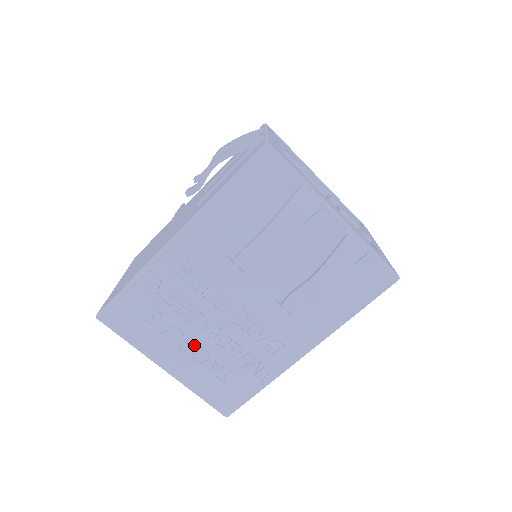
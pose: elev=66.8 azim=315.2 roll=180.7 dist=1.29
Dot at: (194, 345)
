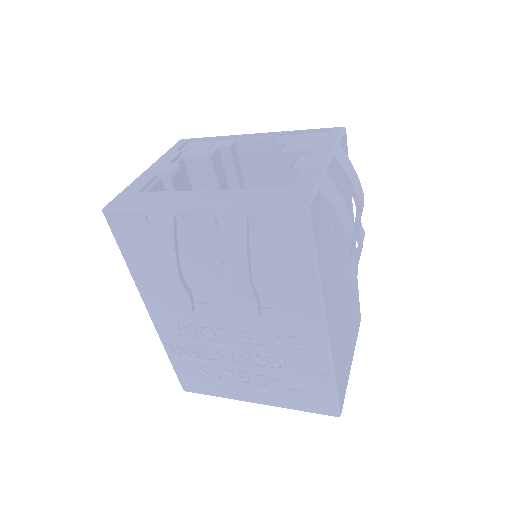
Dot at: (249, 375)
